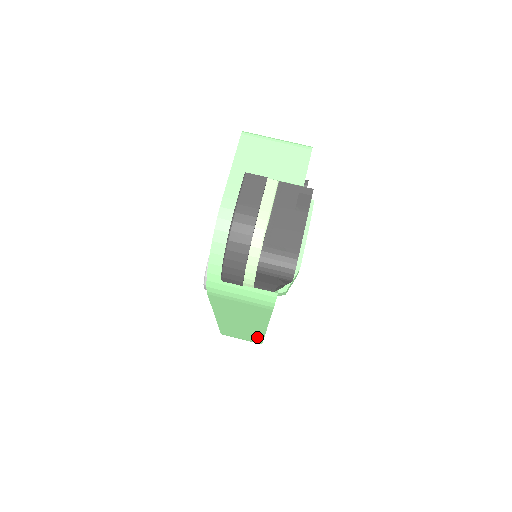
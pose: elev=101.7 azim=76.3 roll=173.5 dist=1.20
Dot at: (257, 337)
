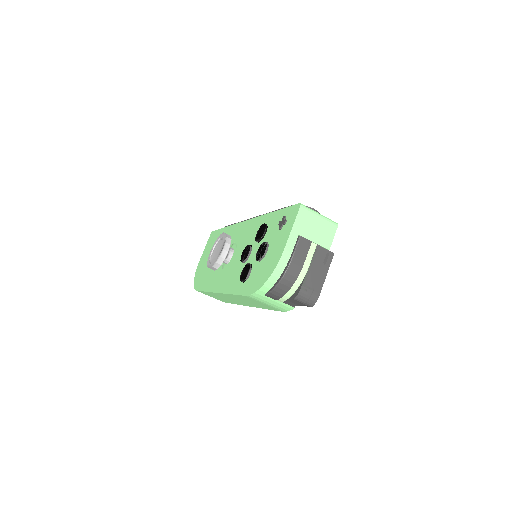
Dot at: (230, 302)
